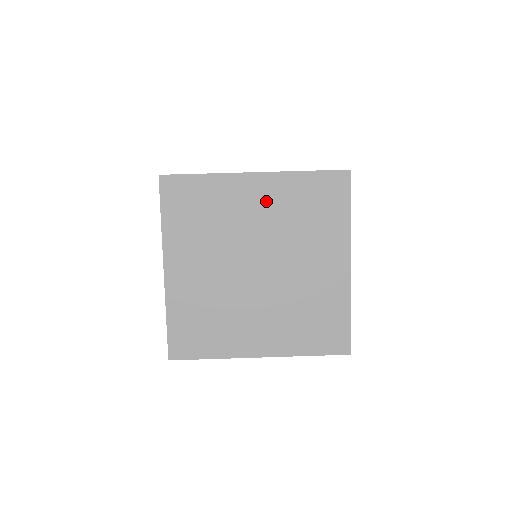
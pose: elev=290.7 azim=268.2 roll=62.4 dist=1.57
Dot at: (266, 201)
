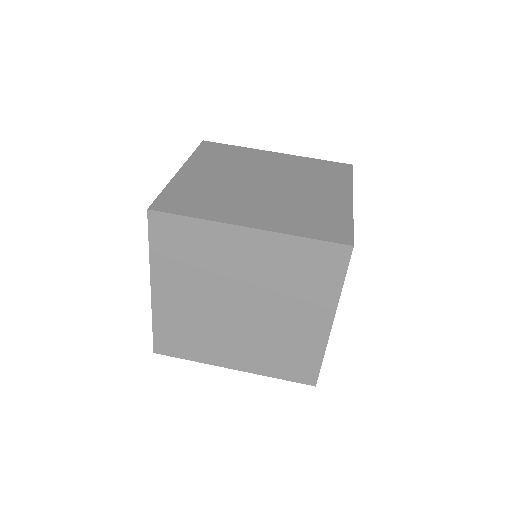
Dot at: (257, 255)
